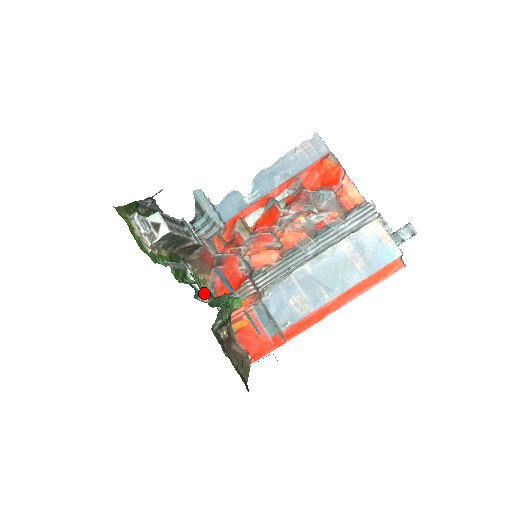
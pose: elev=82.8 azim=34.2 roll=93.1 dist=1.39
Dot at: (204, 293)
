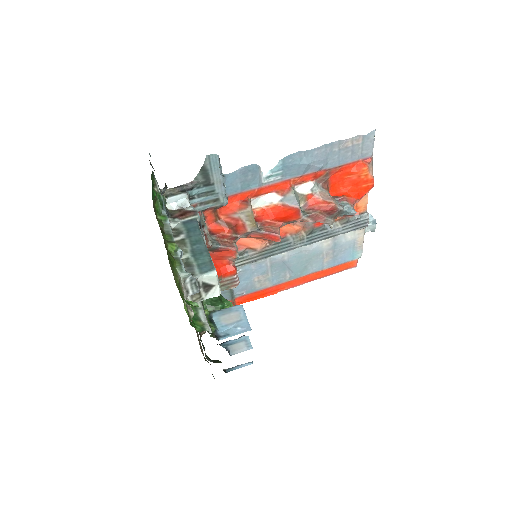
Dot at: occluded
